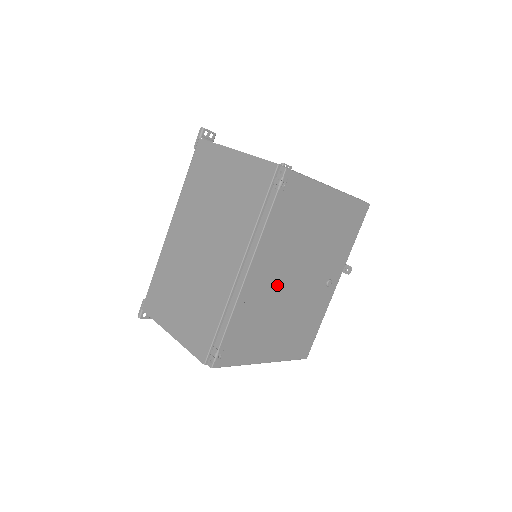
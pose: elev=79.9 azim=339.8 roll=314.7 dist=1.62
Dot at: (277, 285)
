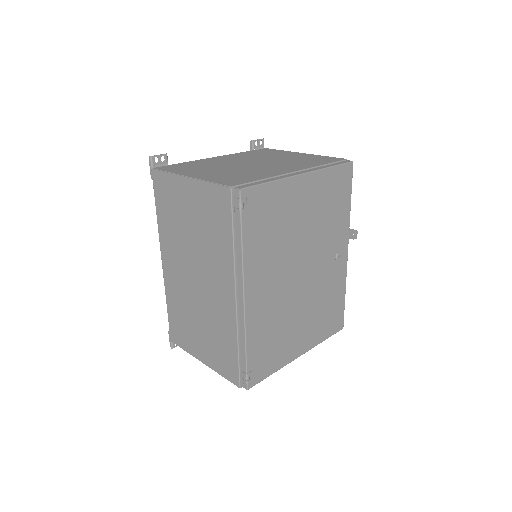
Dot at: (281, 291)
